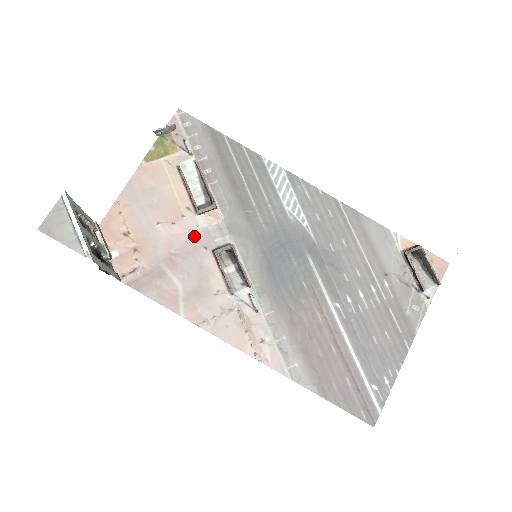
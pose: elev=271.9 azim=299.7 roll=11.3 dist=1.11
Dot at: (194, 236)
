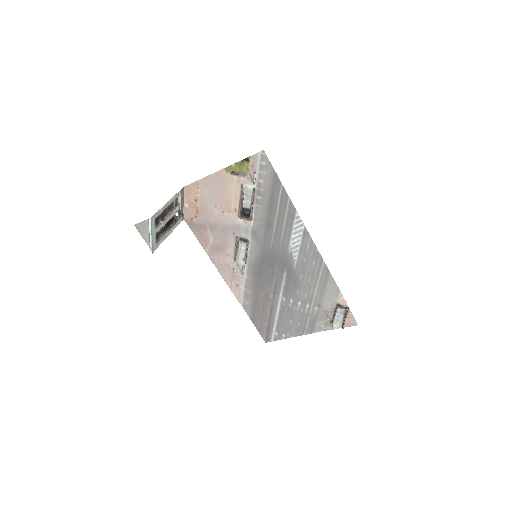
Dot at: (231, 224)
